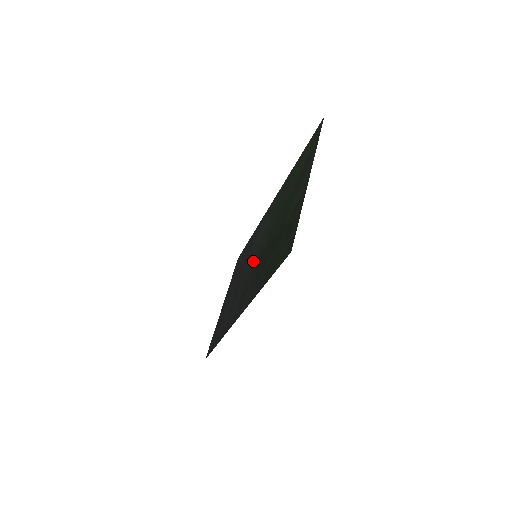
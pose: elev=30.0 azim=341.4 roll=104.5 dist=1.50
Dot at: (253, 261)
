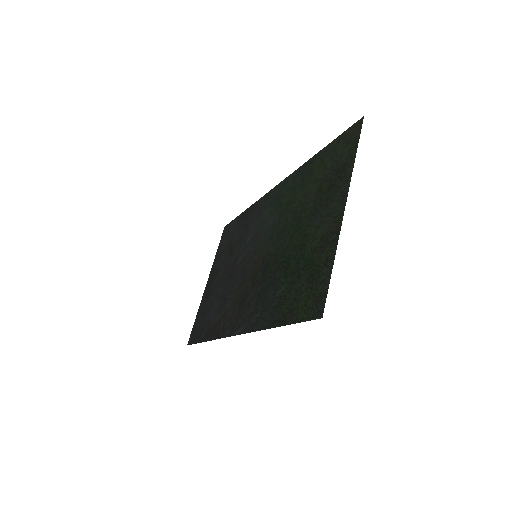
Dot at: (252, 261)
